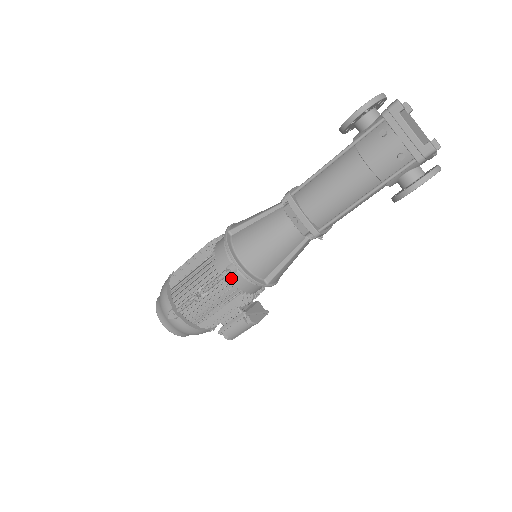
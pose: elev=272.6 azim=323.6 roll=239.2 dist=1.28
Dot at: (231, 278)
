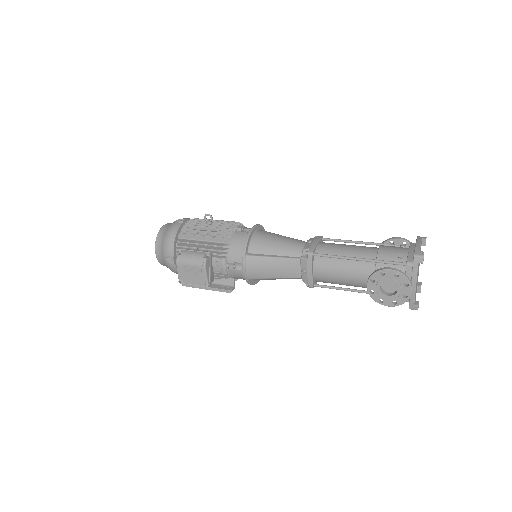
Dot at: (238, 232)
